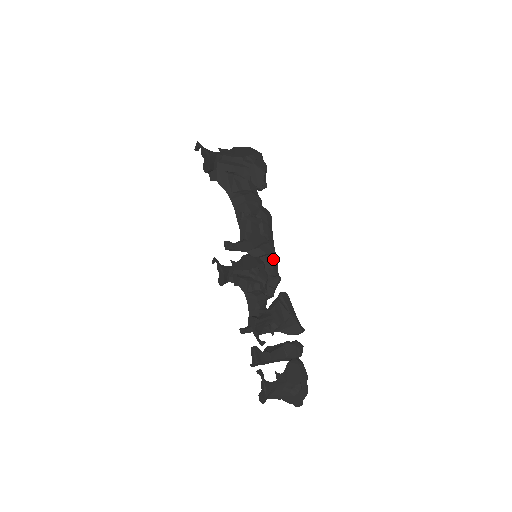
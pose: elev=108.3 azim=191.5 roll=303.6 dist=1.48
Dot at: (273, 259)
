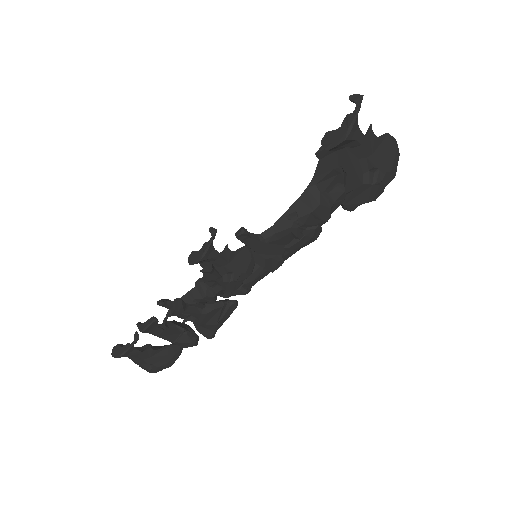
Dot at: (265, 273)
